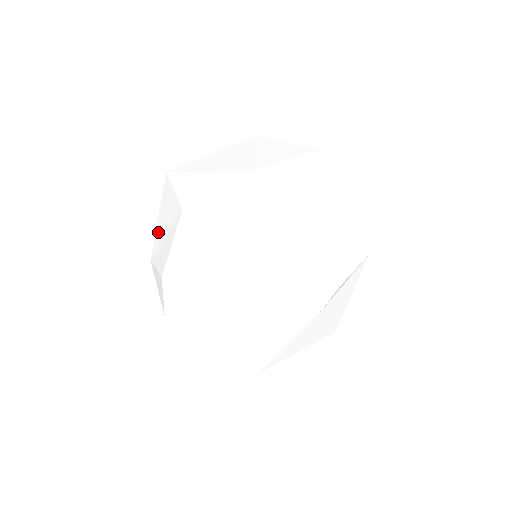
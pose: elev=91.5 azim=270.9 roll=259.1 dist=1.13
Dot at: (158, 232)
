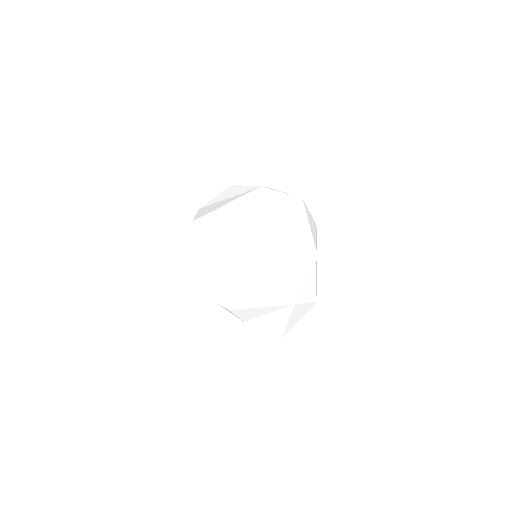
Dot at: occluded
